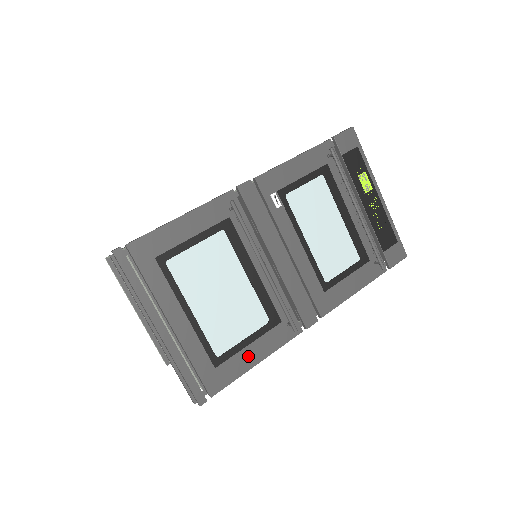
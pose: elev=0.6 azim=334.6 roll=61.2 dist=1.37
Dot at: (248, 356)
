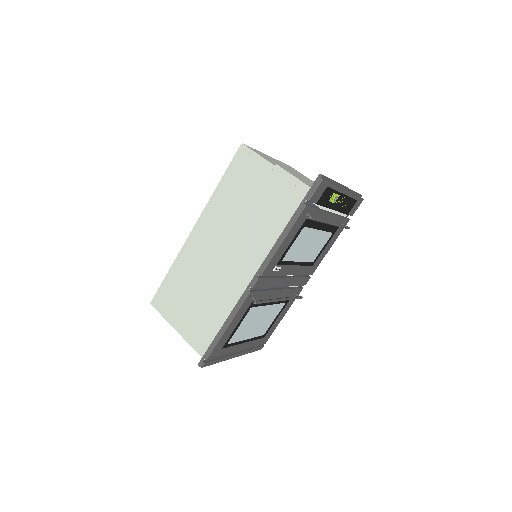
Dot at: (278, 320)
